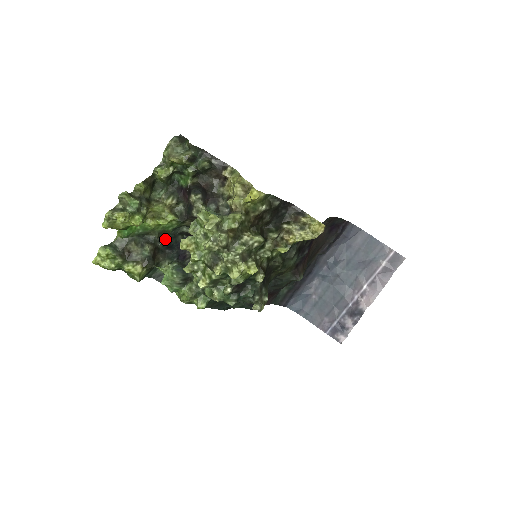
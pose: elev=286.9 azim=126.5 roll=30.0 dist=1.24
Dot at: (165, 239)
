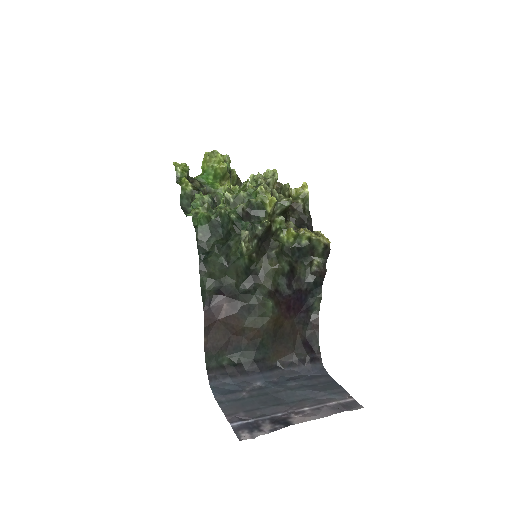
Dot at: occluded
